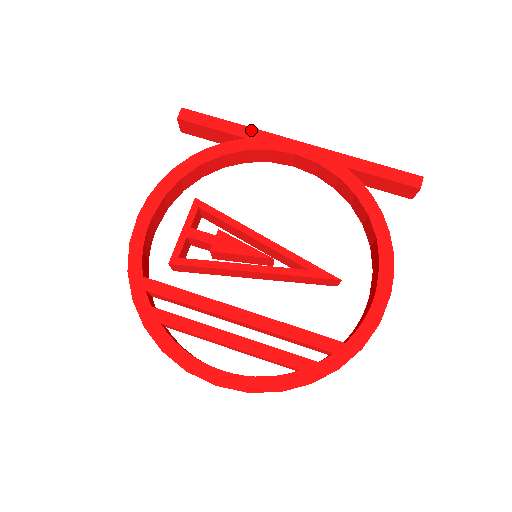
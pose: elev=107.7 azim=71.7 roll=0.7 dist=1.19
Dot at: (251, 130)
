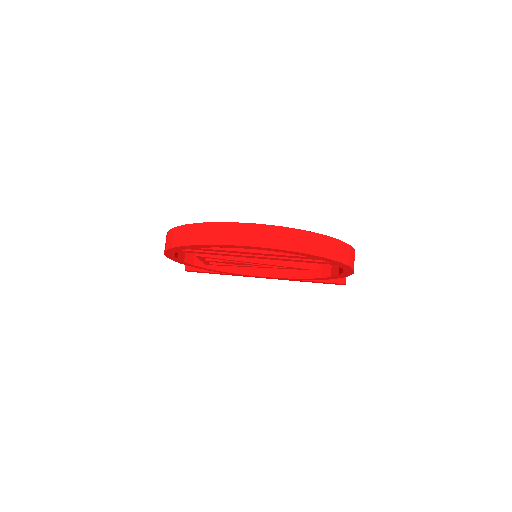
Dot at: occluded
